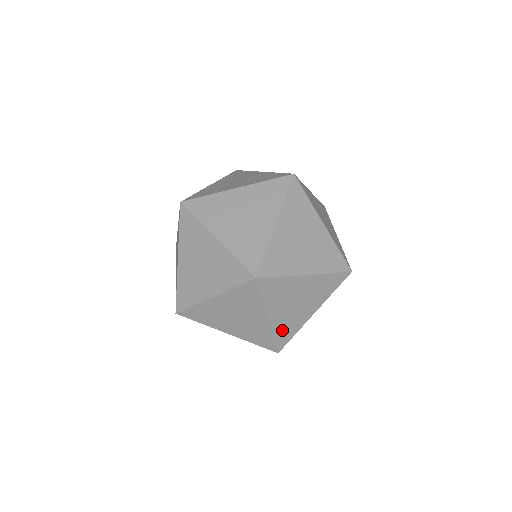
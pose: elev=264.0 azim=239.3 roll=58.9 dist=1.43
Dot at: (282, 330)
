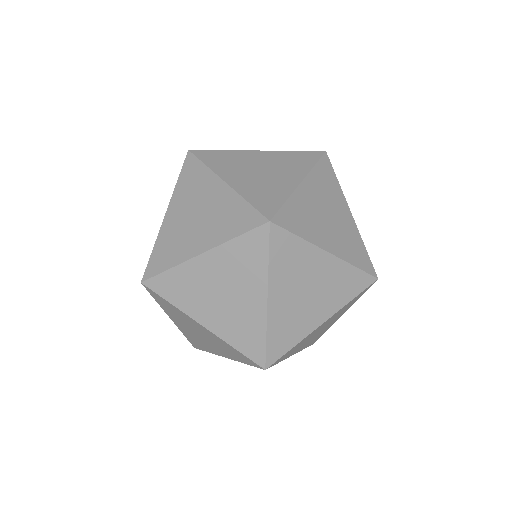
Dot at: (279, 330)
